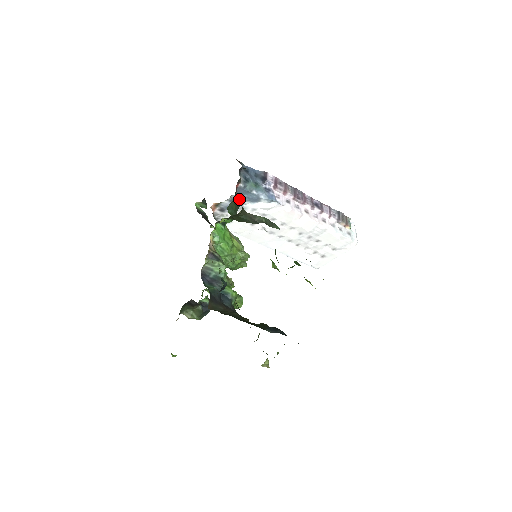
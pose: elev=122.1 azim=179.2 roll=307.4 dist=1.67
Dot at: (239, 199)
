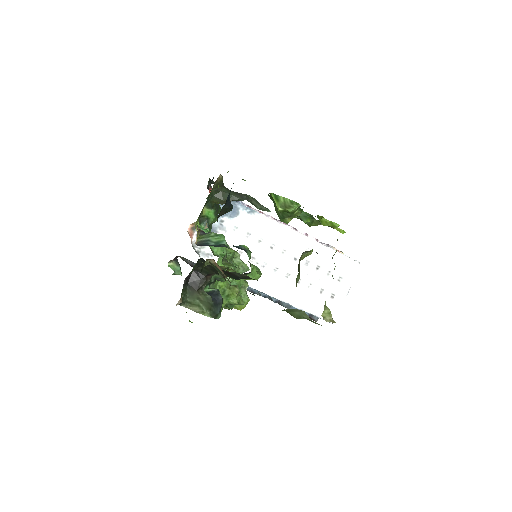
Dot at: occluded
